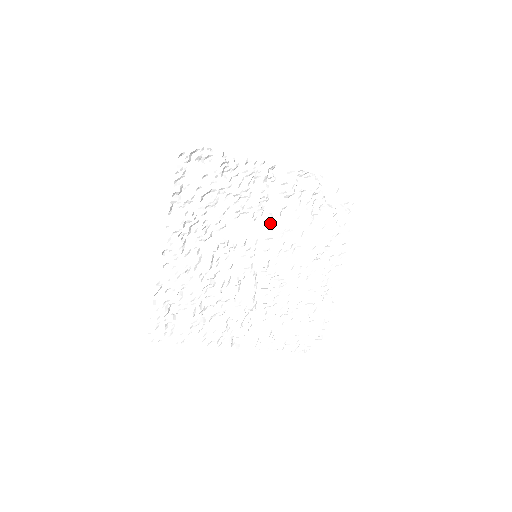
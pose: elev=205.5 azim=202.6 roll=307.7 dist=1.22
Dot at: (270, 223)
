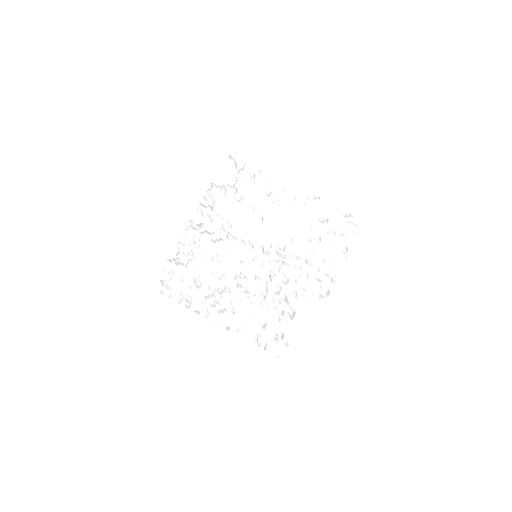
Dot at: (233, 237)
